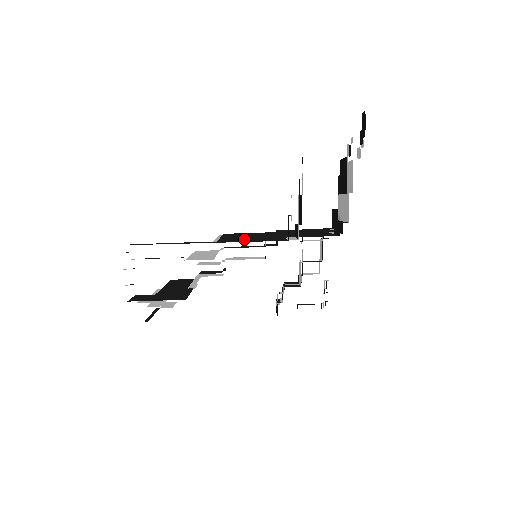
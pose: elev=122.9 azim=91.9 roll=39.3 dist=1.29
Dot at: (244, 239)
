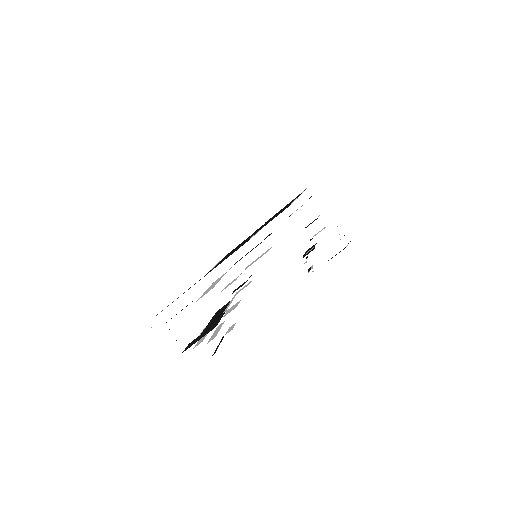
Dot at: (225, 258)
